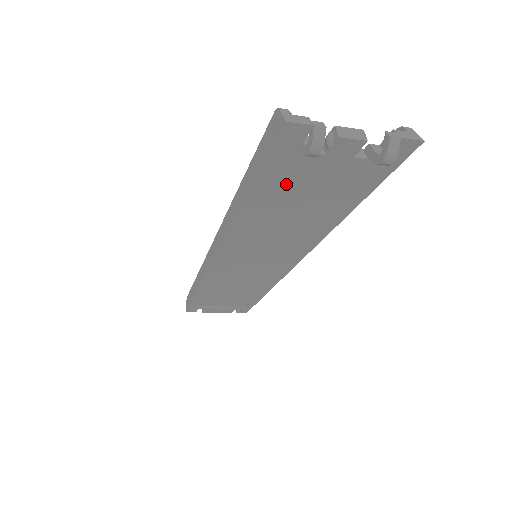
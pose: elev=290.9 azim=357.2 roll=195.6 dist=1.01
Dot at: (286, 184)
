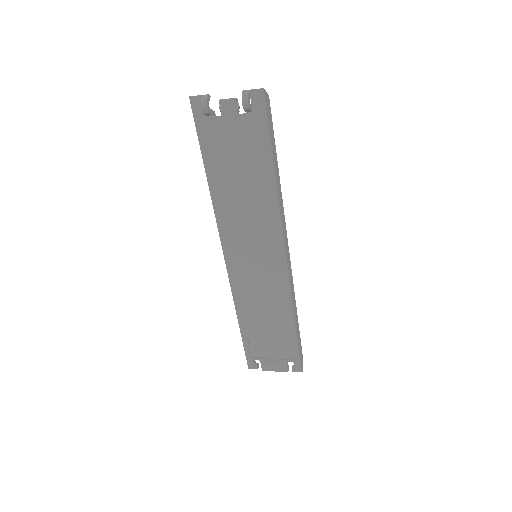
Dot at: (218, 150)
